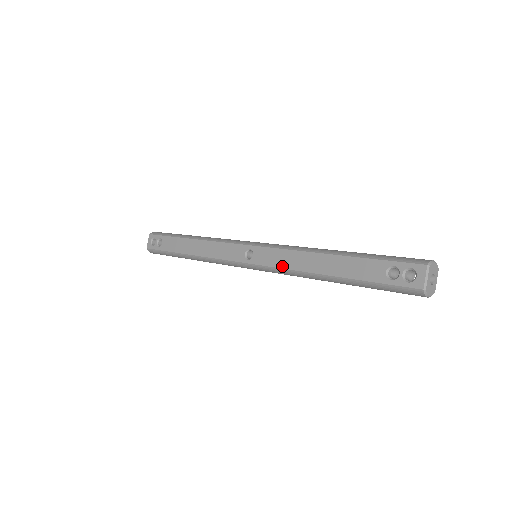
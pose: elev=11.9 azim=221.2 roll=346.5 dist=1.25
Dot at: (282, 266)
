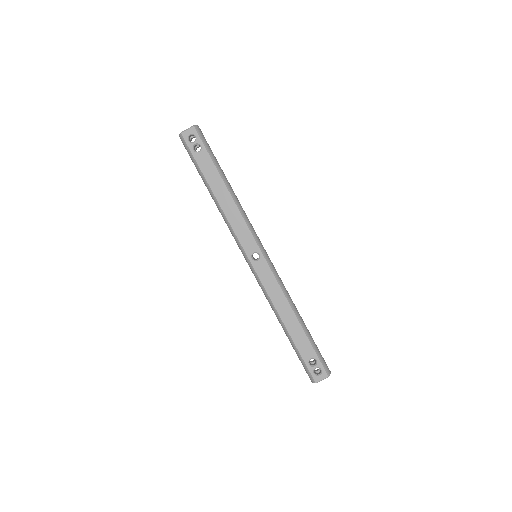
Dot at: (268, 290)
